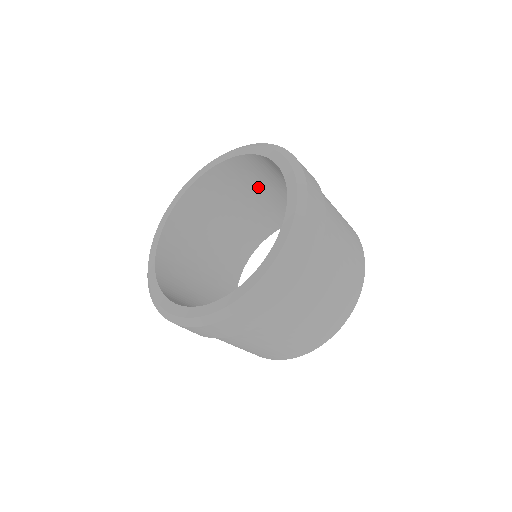
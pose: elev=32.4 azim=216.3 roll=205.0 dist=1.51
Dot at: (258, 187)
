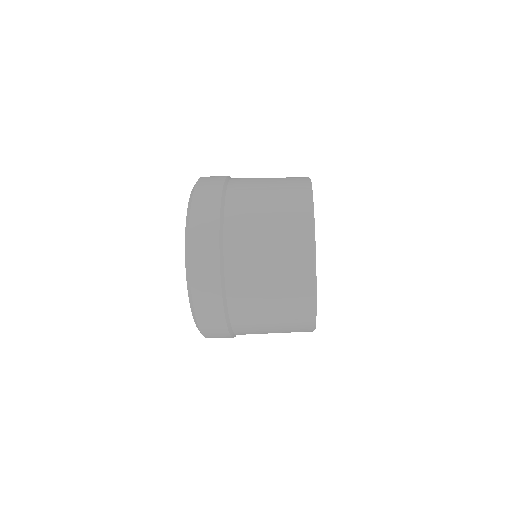
Dot at: occluded
